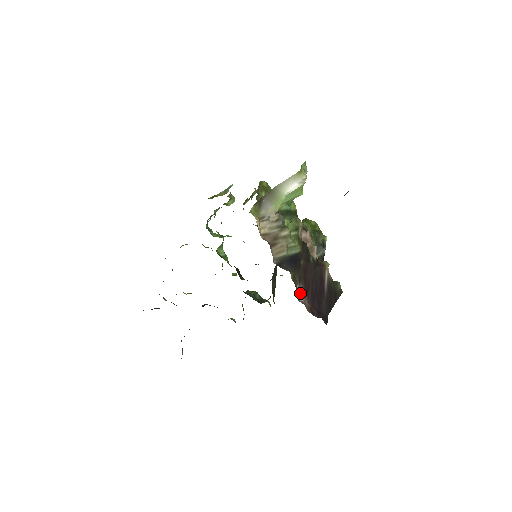
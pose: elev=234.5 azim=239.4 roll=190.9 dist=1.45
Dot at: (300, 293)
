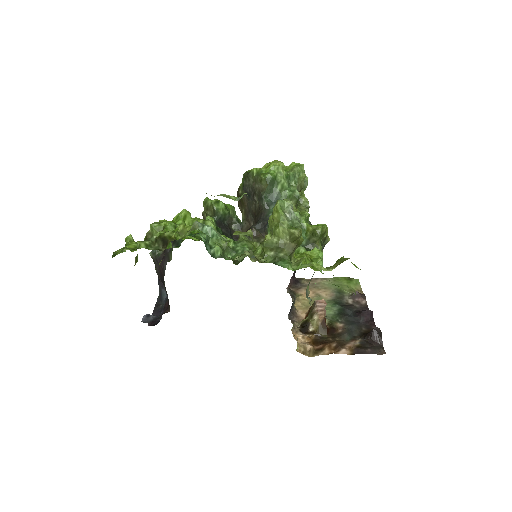
Dot at: occluded
